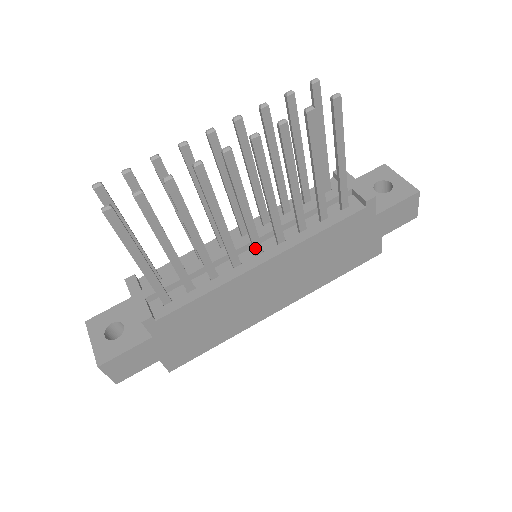
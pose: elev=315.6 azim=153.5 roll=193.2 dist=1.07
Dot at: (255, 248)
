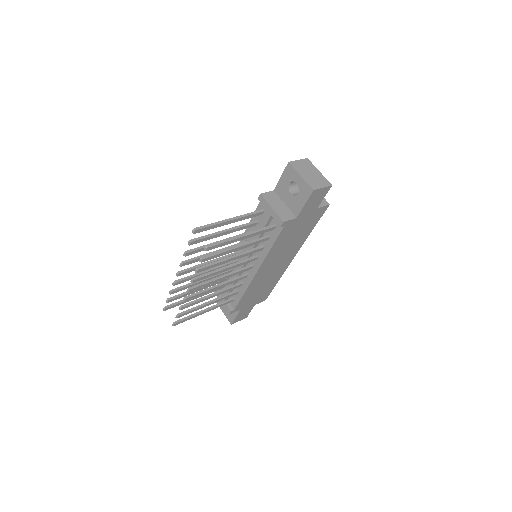
Dot at: (247, 270)
